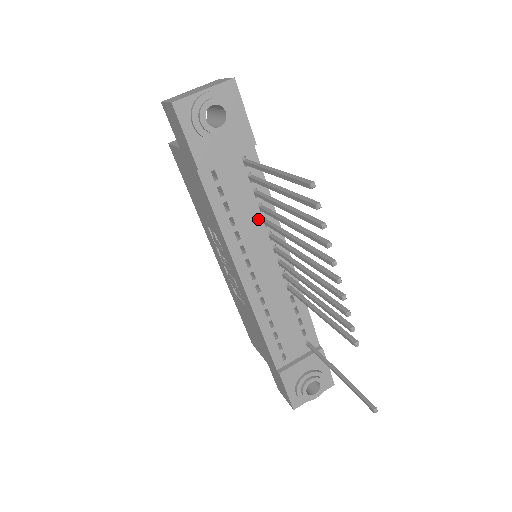
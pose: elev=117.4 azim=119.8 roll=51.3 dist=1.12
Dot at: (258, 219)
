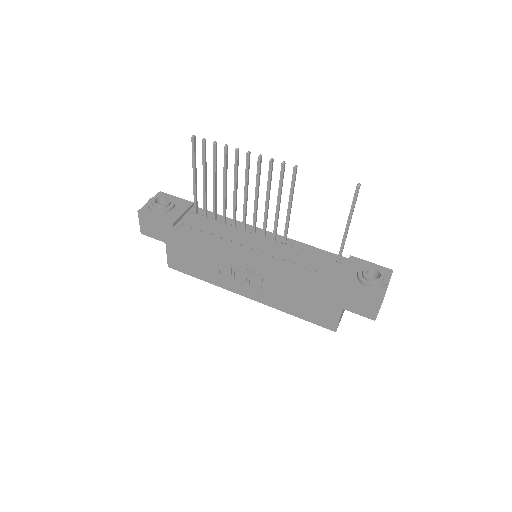
Dot at: (228, 227)
